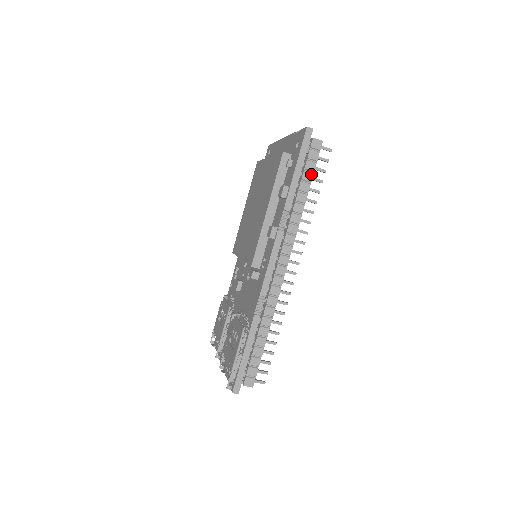
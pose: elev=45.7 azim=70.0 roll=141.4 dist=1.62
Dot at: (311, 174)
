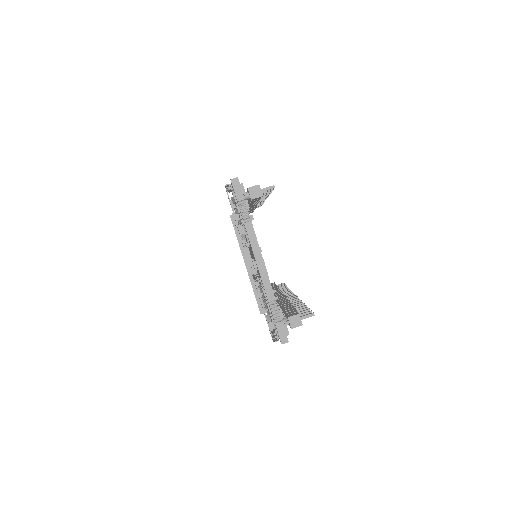
Dot at: occluded
